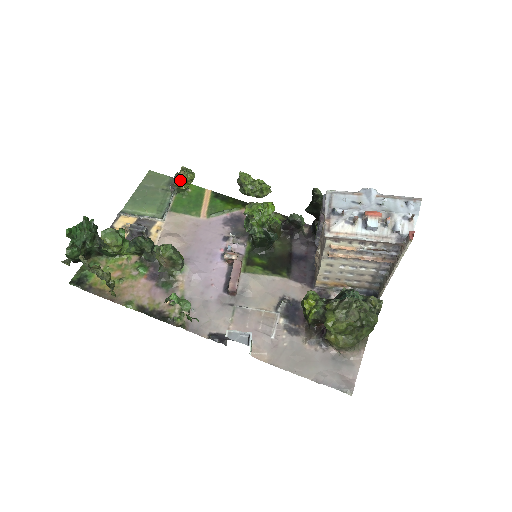
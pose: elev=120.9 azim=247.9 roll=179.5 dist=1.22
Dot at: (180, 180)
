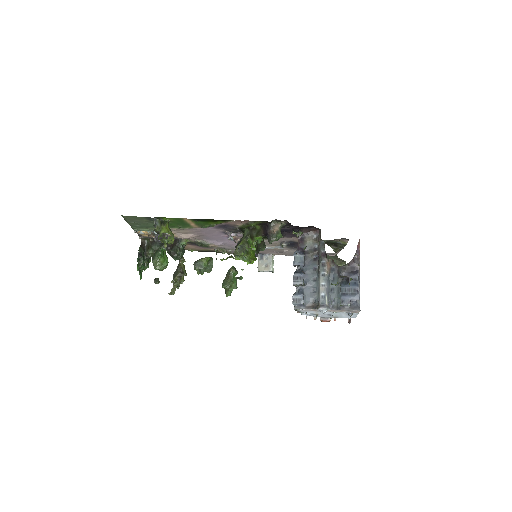
Dot at: occluded
